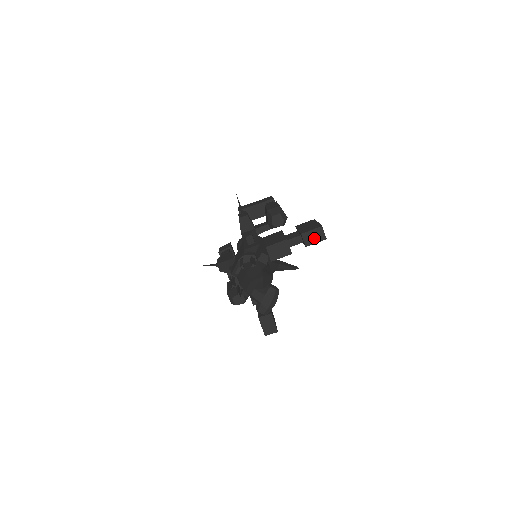
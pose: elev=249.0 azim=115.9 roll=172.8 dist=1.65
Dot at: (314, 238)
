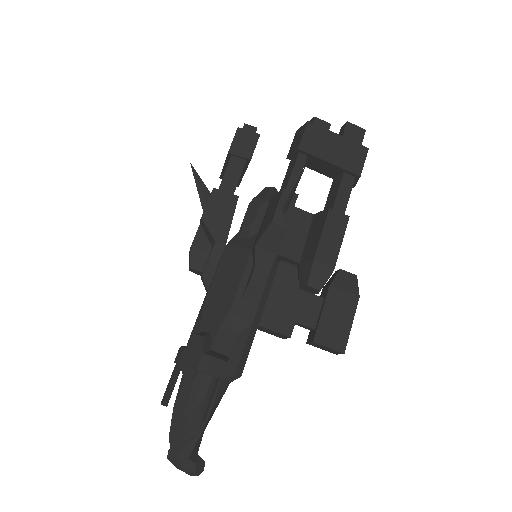
Dot at: (324, 348)
